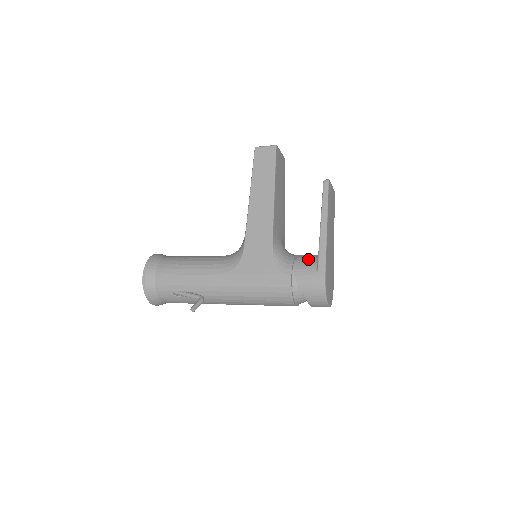
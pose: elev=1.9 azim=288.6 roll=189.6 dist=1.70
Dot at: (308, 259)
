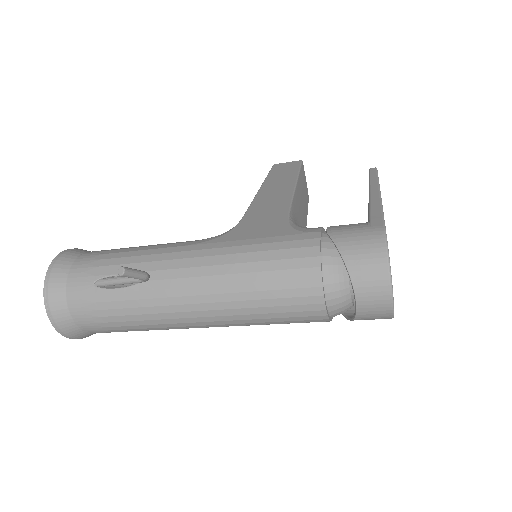
Dot at: occluded
